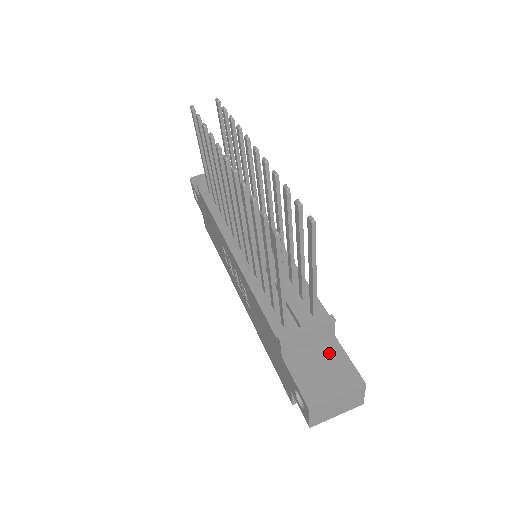
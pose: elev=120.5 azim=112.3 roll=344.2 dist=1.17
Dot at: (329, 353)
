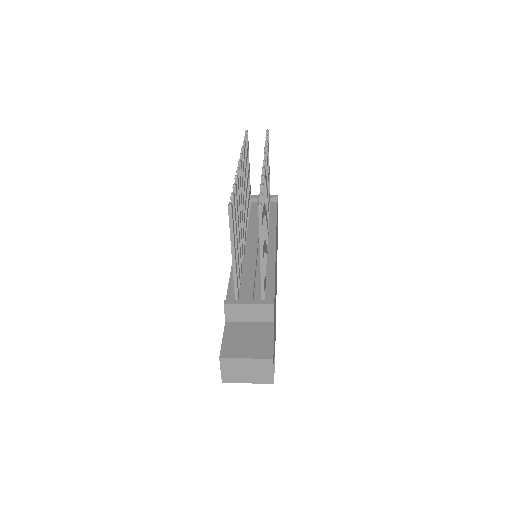
Dot at: (261, 331)
